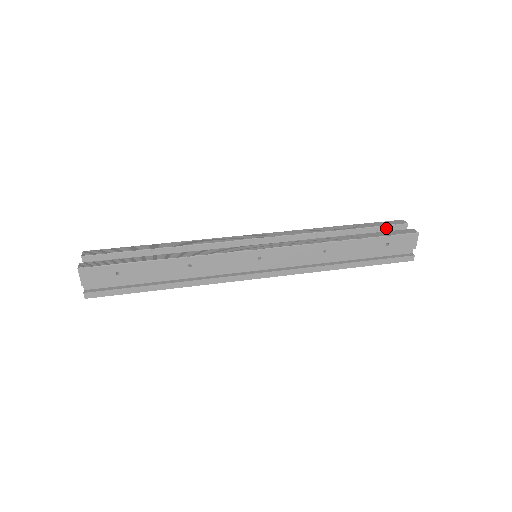
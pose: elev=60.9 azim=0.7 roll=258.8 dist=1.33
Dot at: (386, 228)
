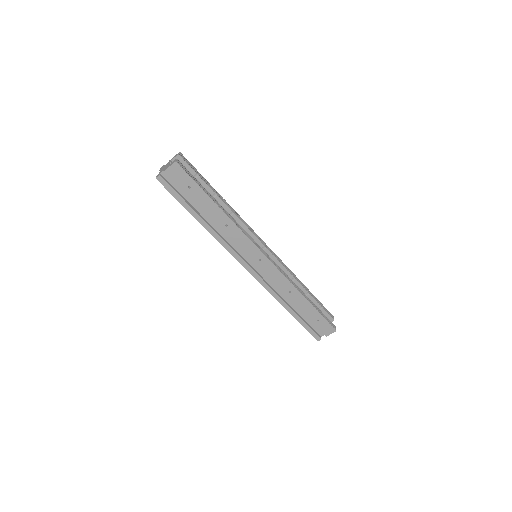
Dot at: (323, 312)
